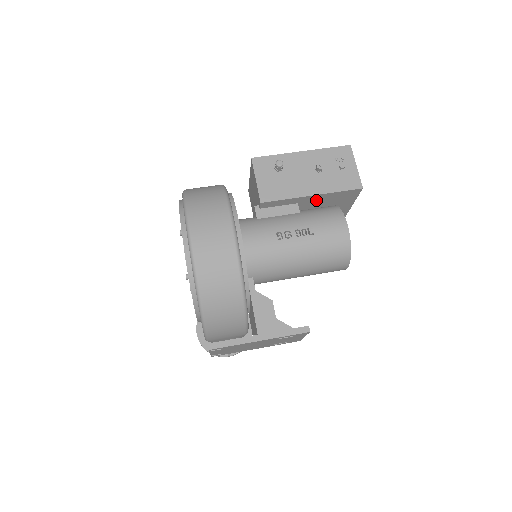
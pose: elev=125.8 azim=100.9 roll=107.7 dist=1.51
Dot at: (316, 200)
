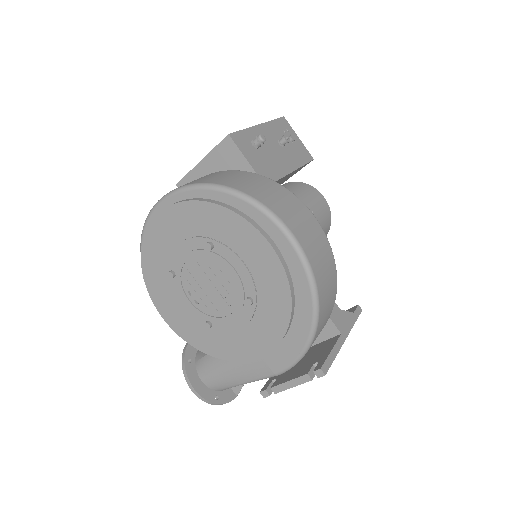
Dot at: occluded
